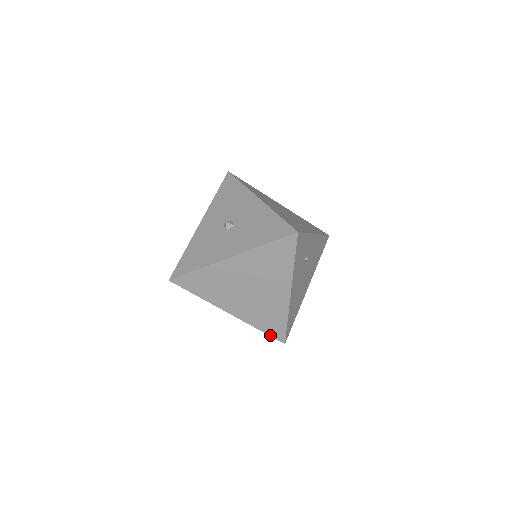
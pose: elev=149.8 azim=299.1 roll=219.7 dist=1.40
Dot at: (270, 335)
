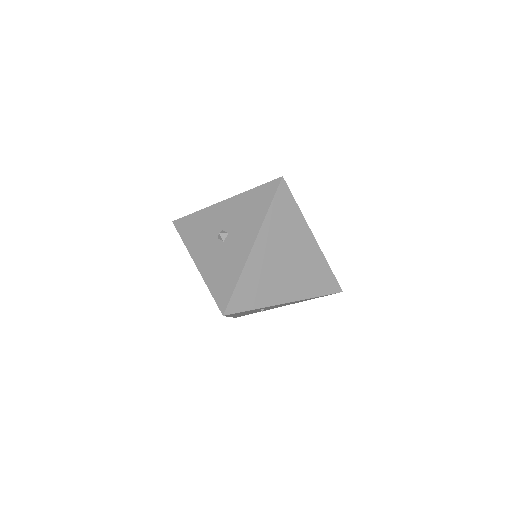
Dot at: occluded
